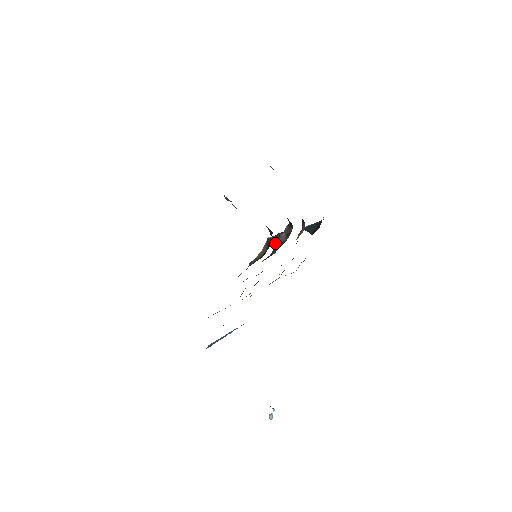
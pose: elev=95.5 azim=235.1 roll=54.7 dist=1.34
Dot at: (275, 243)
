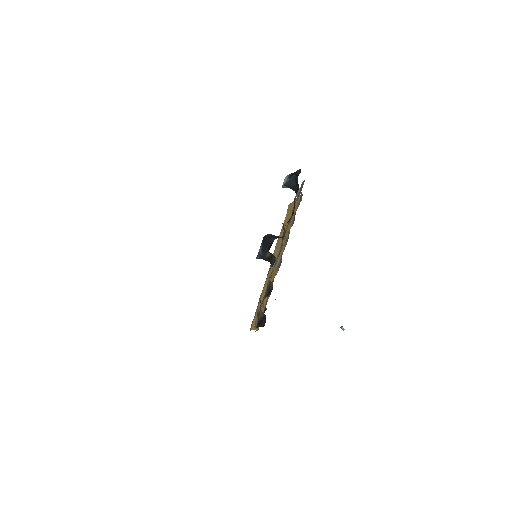
Dot at: occluded
